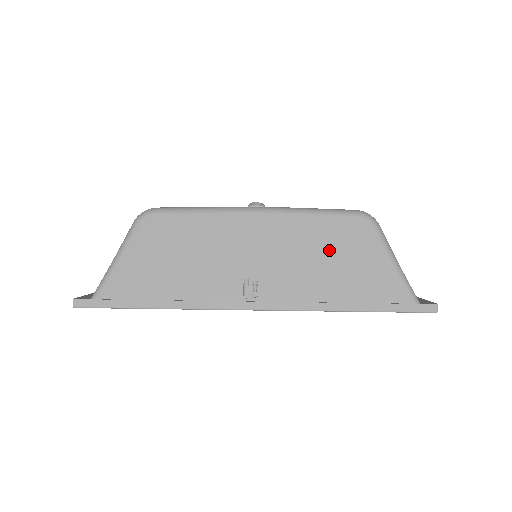
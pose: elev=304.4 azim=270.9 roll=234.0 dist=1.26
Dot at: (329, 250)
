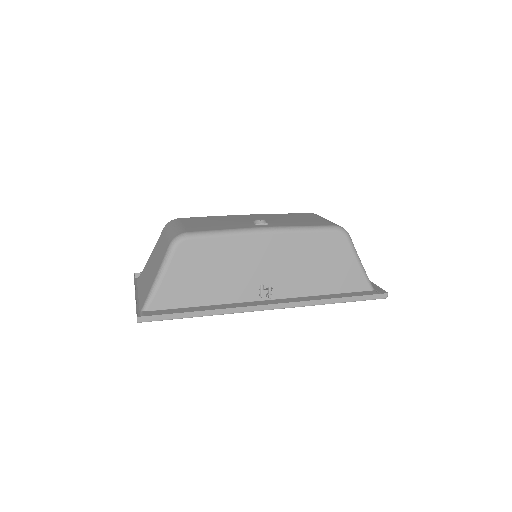
Dot at: (317, 258)
